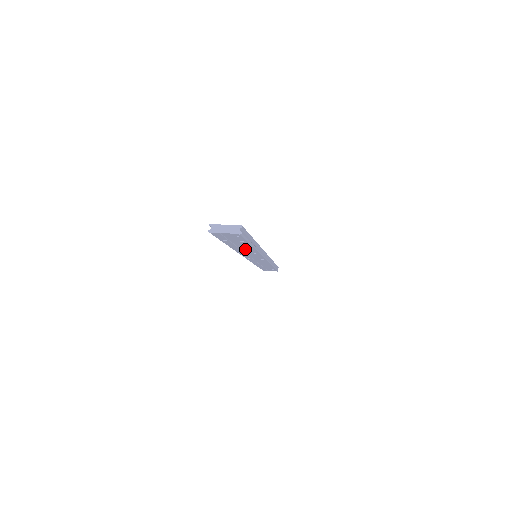
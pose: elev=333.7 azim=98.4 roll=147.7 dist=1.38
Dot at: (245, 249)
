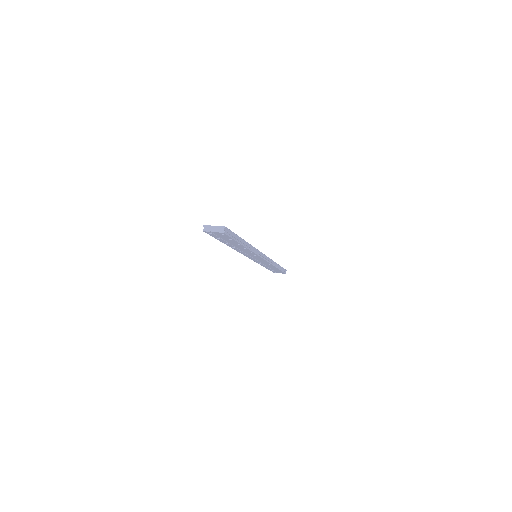
Dot at: (240, 247)
